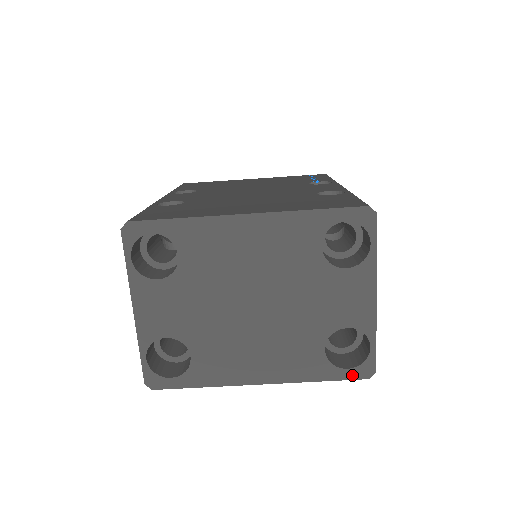
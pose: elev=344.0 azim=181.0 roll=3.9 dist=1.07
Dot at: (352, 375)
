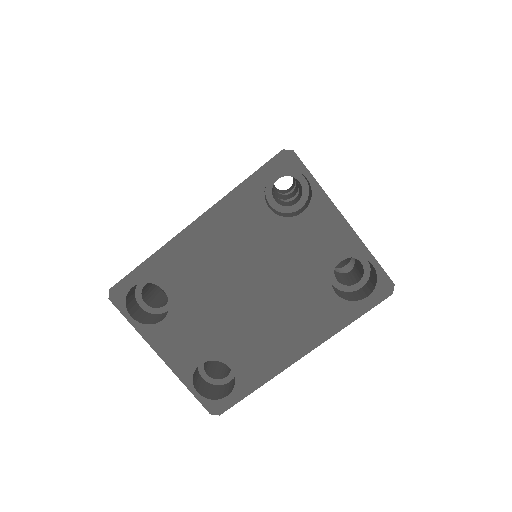
Dot at: (375, 300)
